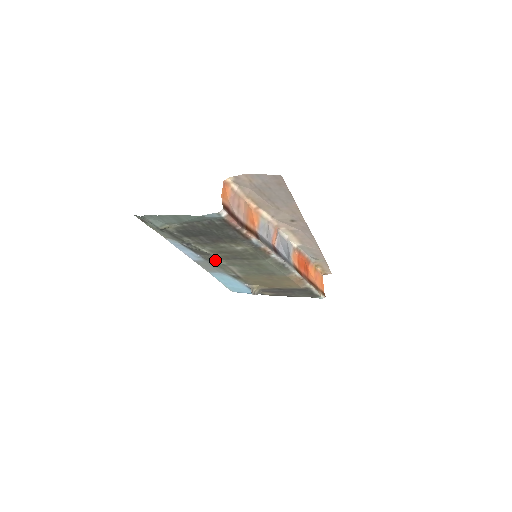
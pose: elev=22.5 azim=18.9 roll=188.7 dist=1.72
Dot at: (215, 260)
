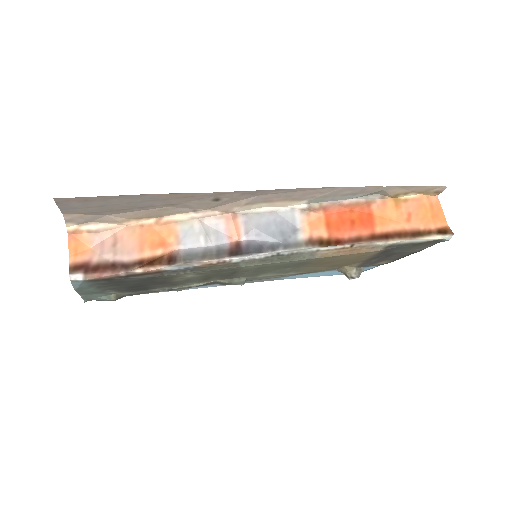
Dot at: (228, 283)
